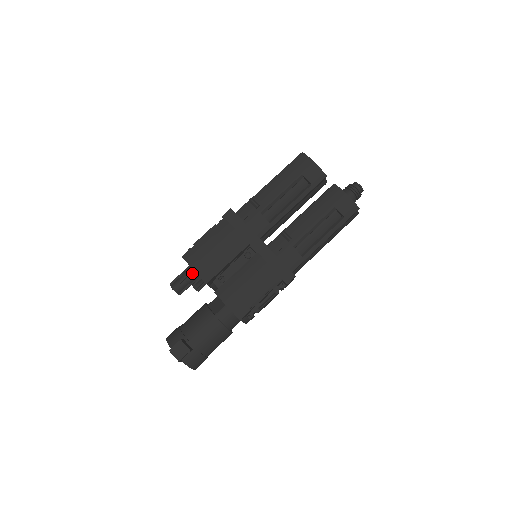
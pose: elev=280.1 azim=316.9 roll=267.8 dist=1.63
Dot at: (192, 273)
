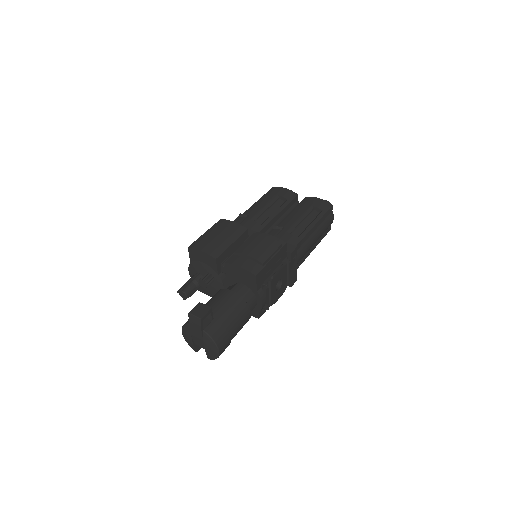
Dot at: (198, 275)
